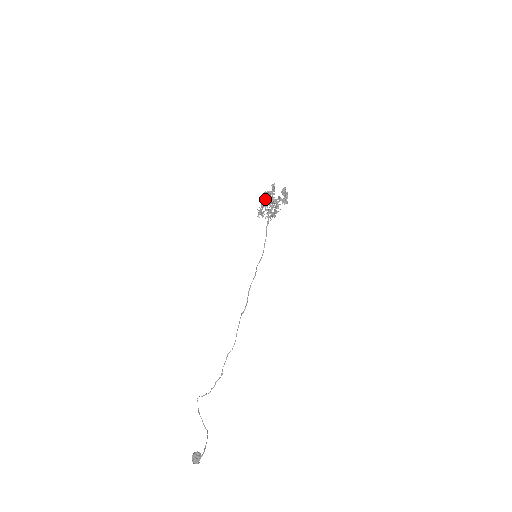
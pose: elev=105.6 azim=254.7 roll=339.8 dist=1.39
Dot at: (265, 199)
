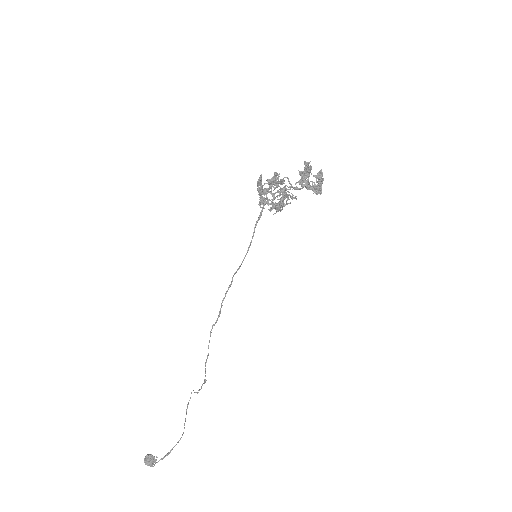
Dot at: (269, 183)
